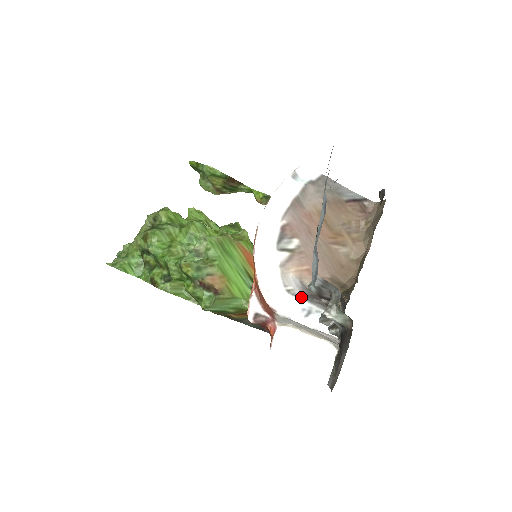
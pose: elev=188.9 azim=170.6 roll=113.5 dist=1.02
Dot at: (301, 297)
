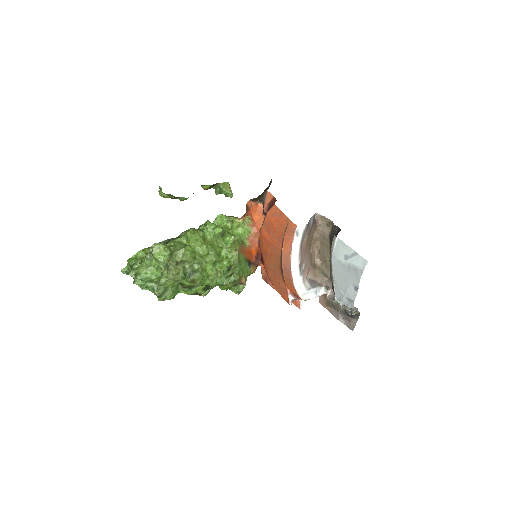
Dot at: (312, 288)
